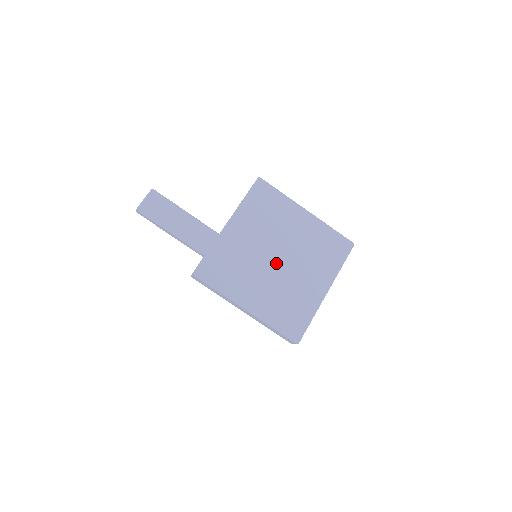
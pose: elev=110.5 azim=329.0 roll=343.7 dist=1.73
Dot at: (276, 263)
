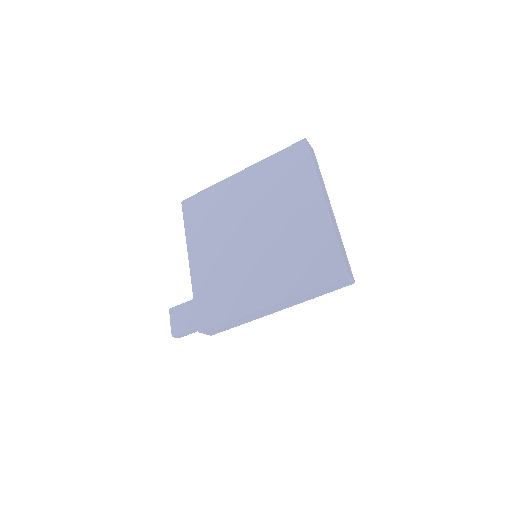
Dot at: (255, 239)
